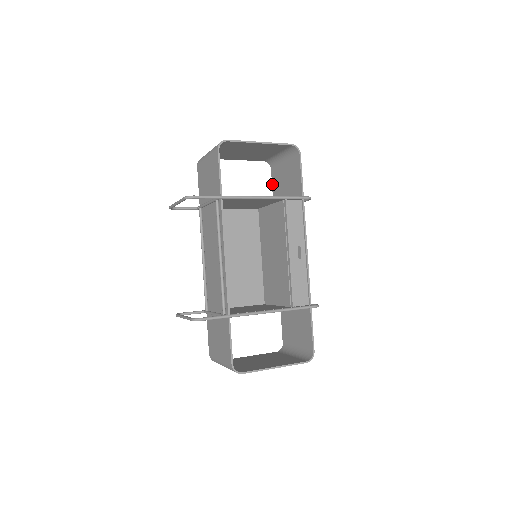
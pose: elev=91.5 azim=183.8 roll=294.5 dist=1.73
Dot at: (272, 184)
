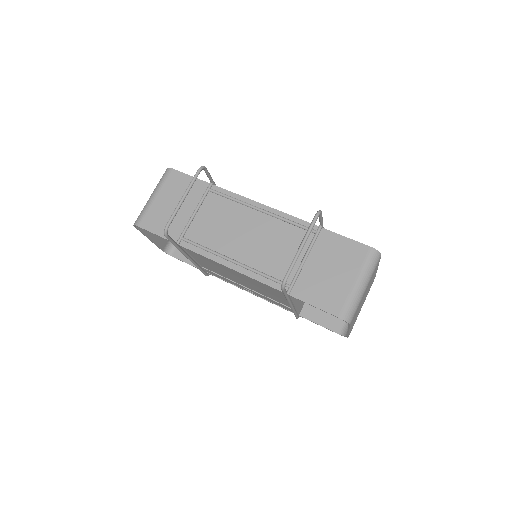
Dot at: (185, 262)
